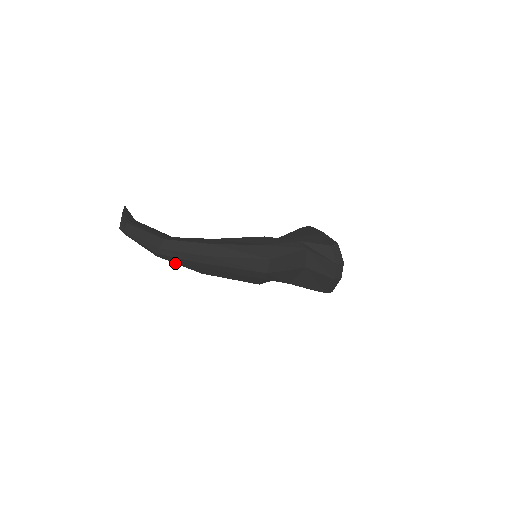
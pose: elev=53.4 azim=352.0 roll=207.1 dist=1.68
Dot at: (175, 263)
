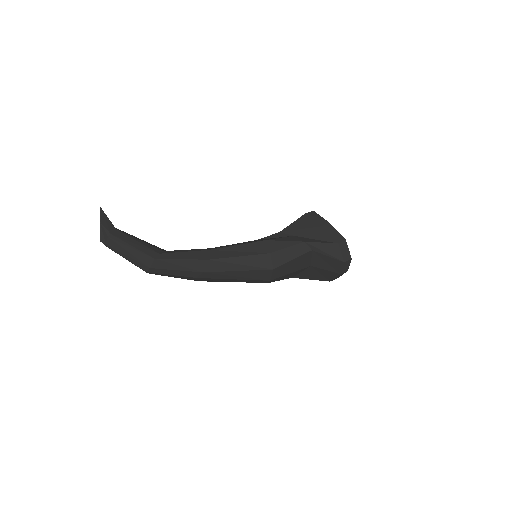
Dot at: (169, 276)
